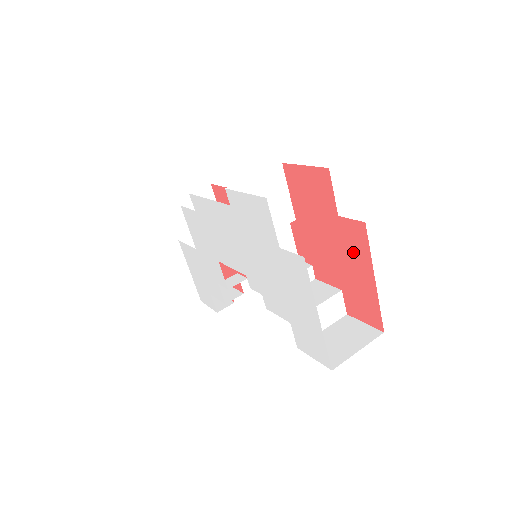
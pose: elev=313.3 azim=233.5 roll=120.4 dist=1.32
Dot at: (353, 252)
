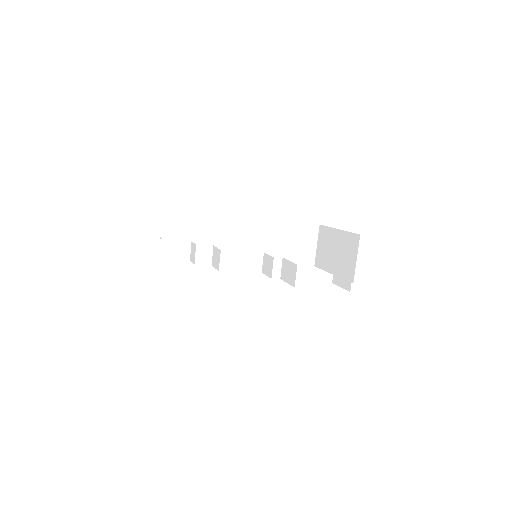
Dot at: occluded
